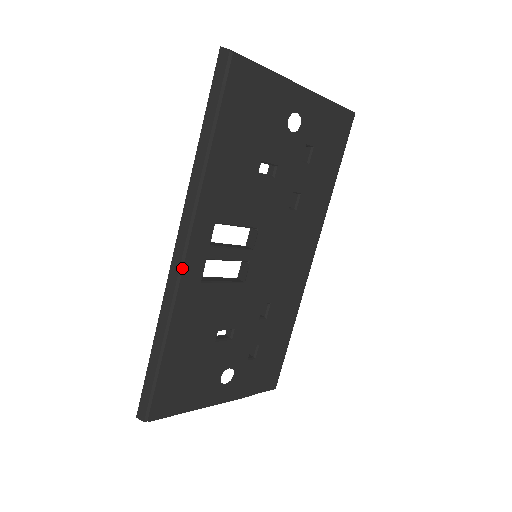
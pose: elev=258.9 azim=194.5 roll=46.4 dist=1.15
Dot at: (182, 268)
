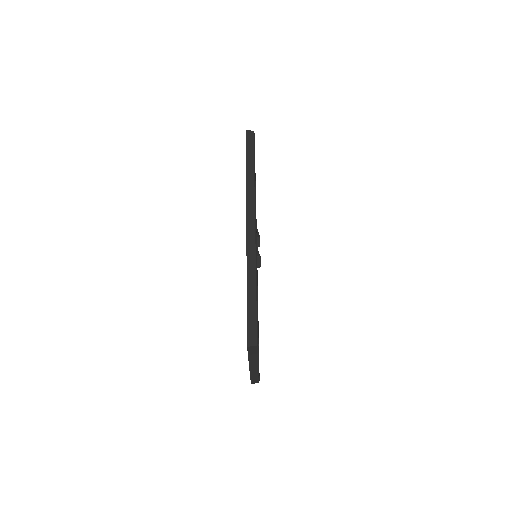
Dot at: (256, 234)
